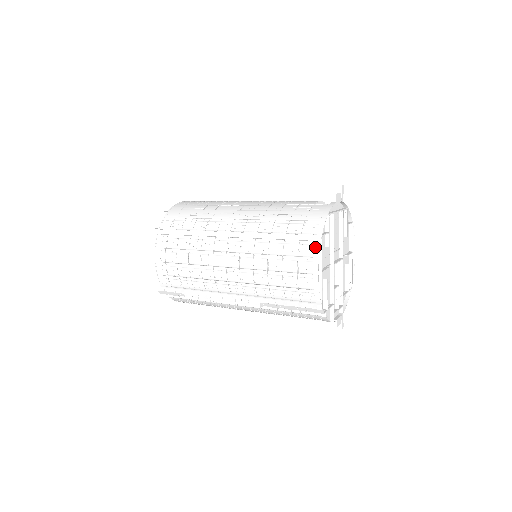
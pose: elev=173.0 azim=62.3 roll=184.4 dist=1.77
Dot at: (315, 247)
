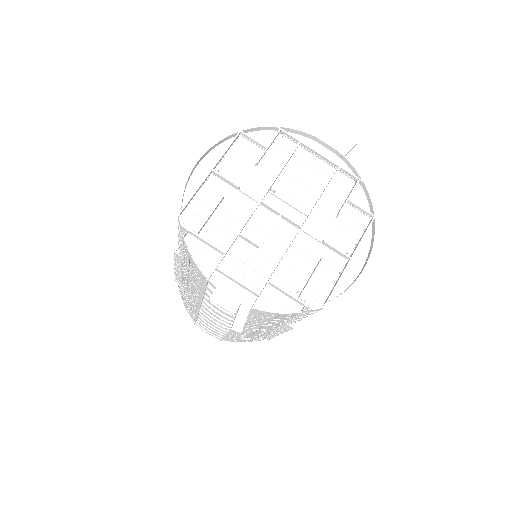
Dot at: (225, 140)
